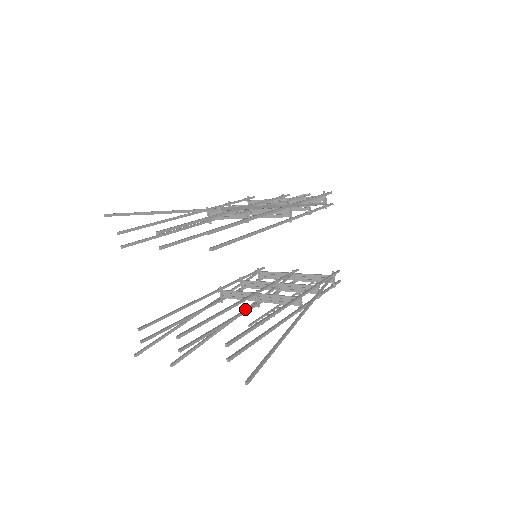
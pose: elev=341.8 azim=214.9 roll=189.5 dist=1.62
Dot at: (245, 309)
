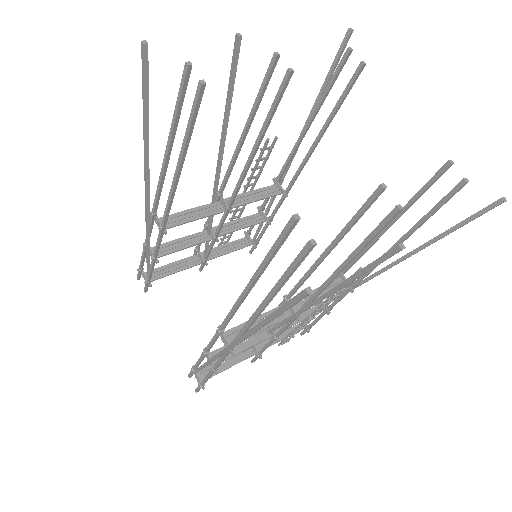
Dot at: (305, 302)
